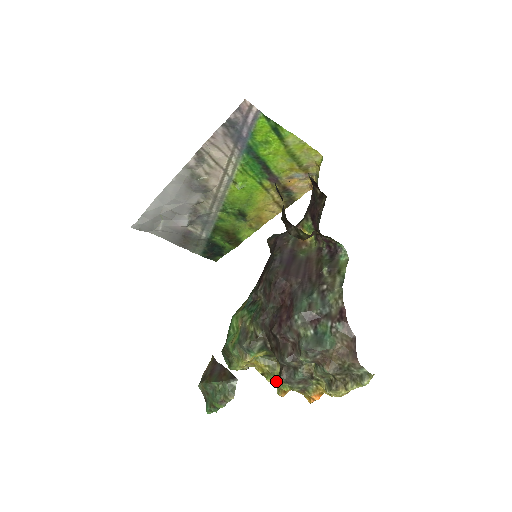
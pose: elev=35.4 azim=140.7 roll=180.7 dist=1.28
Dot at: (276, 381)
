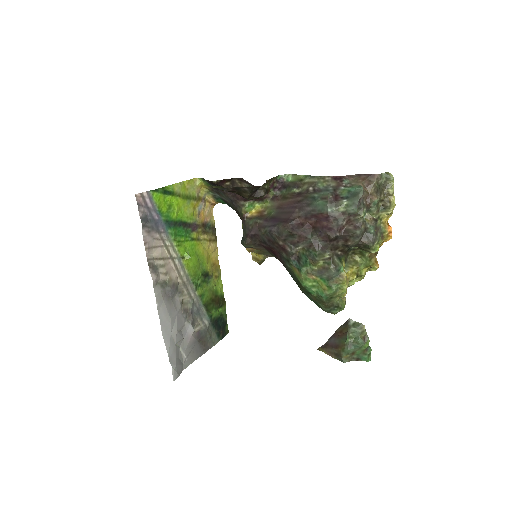
Dot at: (366, 264)
